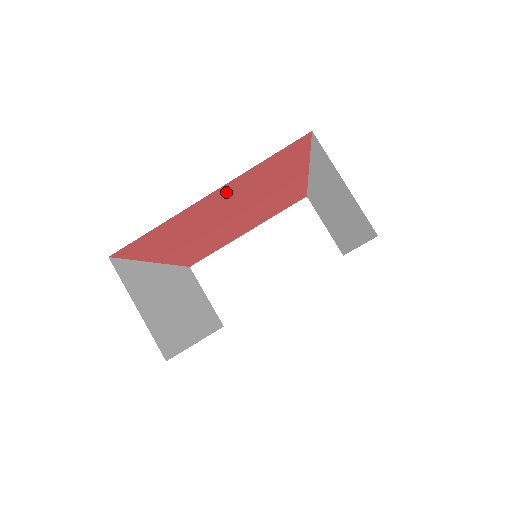
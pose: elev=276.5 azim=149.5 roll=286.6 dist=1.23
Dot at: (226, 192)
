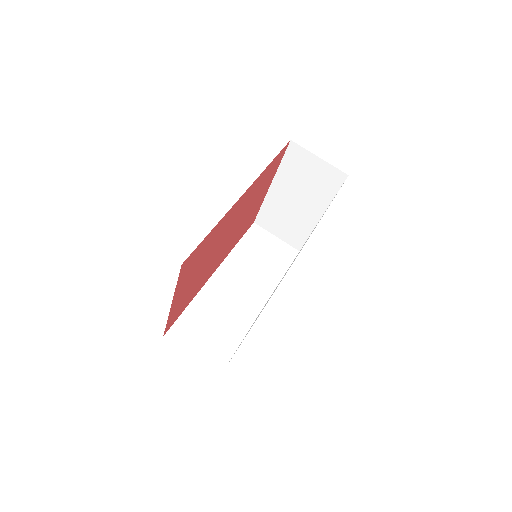
Dot at: (183, 288)
